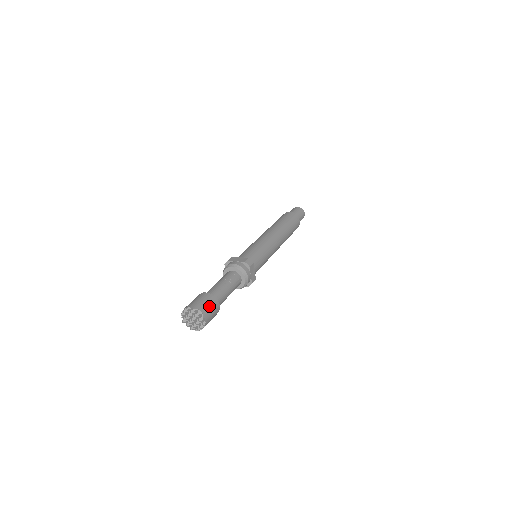
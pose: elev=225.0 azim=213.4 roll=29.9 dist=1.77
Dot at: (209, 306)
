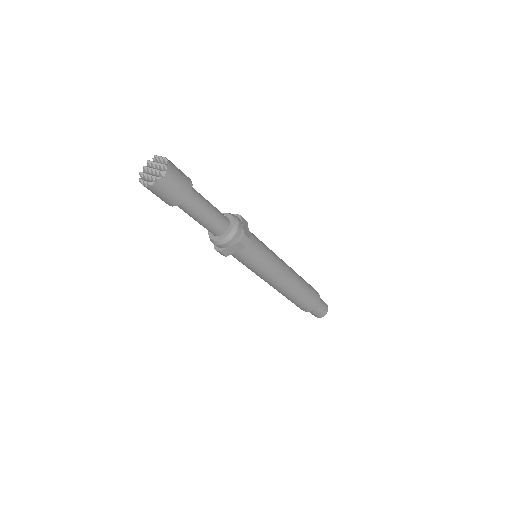
Dot at: (177, 168)
